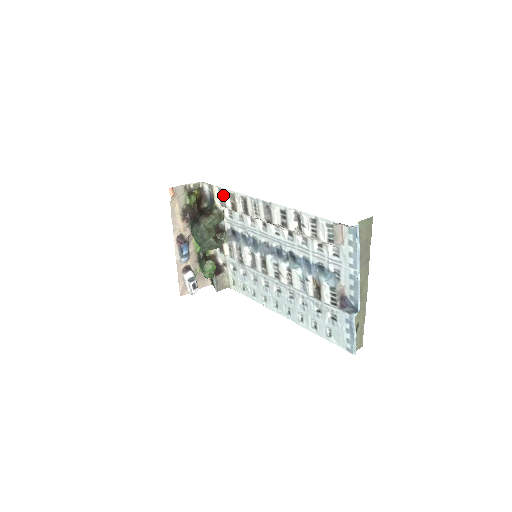
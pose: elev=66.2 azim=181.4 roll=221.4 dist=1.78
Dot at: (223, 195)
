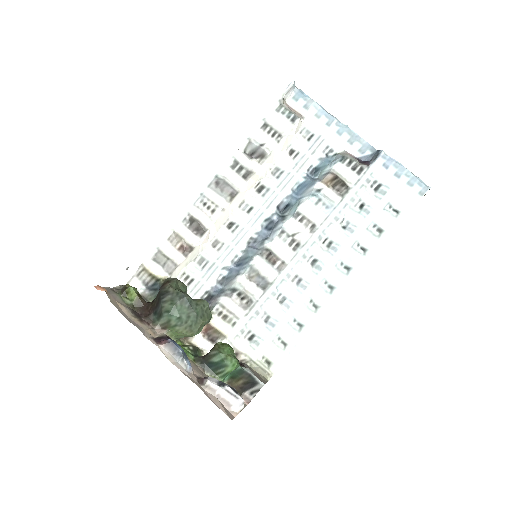
Dot at: (162, 256)
